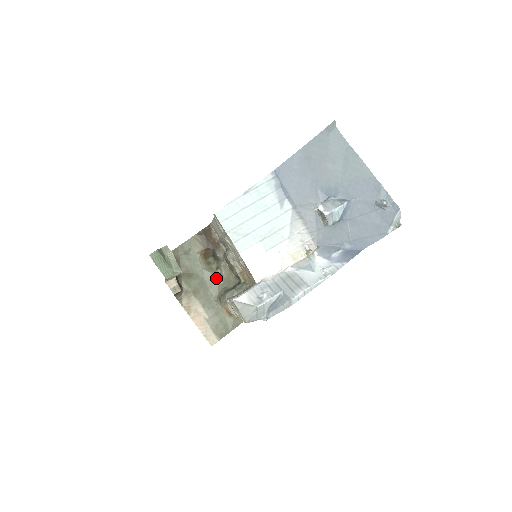
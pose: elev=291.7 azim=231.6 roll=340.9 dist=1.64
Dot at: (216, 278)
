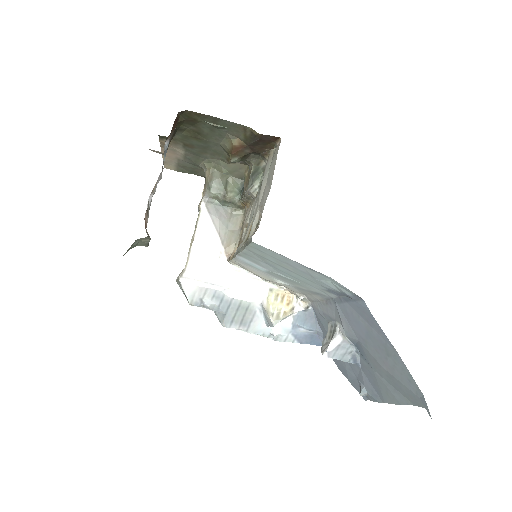
Dot at: (225, 159)
